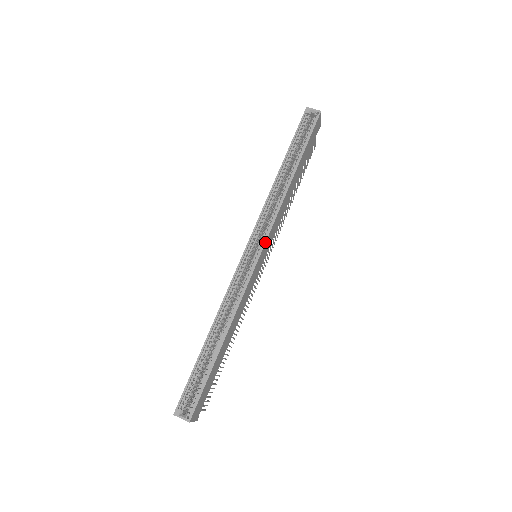
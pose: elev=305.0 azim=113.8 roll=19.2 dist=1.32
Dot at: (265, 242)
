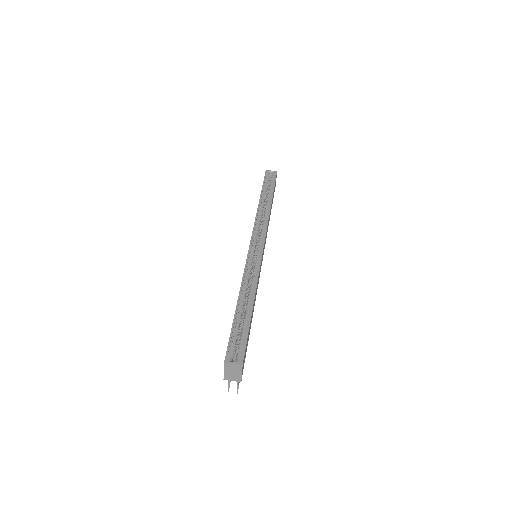
Dot at: occluded
